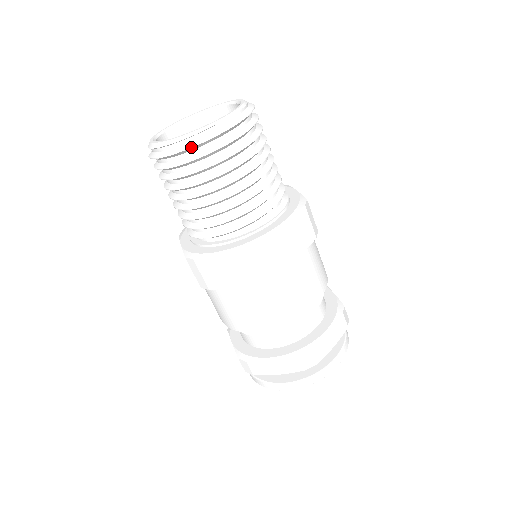
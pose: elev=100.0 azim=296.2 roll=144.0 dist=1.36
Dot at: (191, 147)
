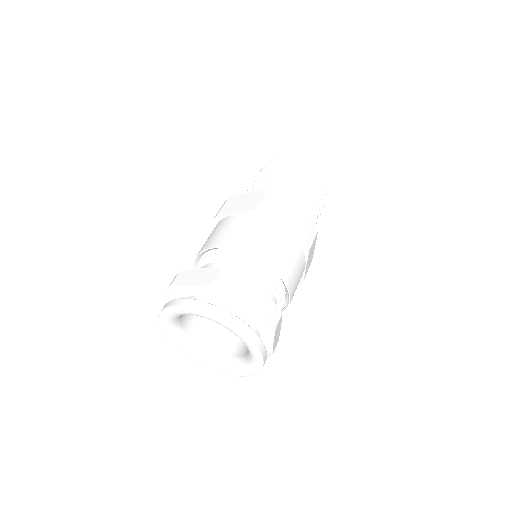
Dot at: (283, 158)
